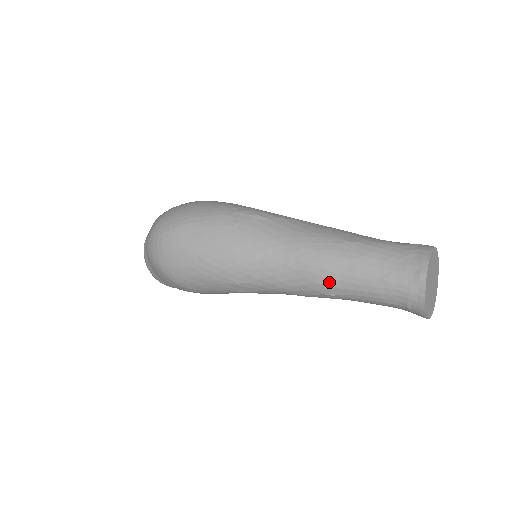
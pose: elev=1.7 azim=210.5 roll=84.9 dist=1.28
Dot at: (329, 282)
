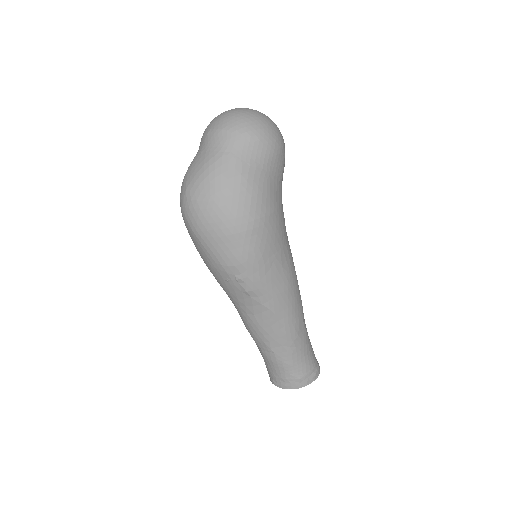
Dot at: occluded
